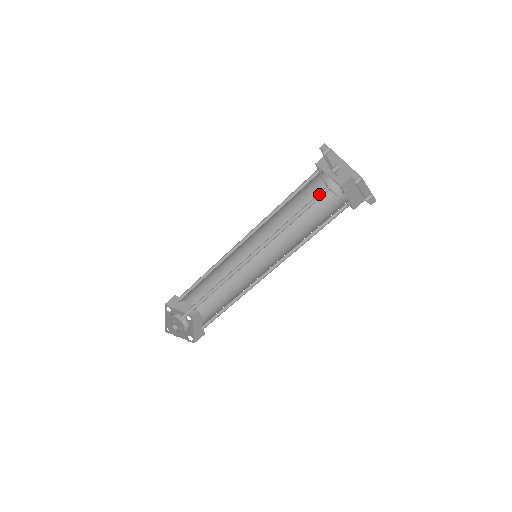
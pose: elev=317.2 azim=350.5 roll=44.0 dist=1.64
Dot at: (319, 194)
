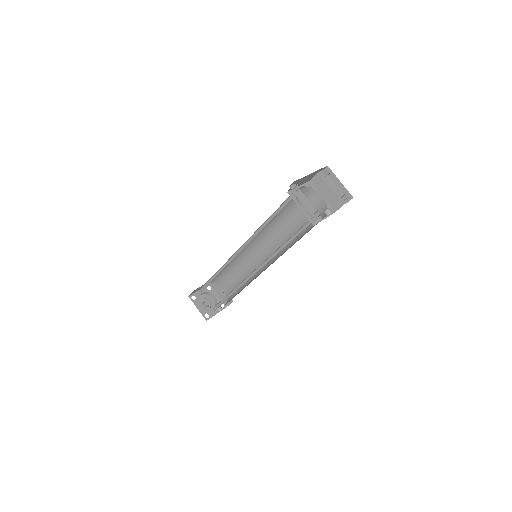
Dot at: (305, 224)
